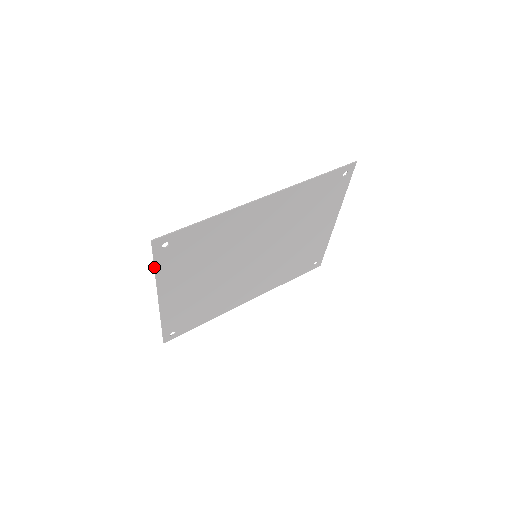
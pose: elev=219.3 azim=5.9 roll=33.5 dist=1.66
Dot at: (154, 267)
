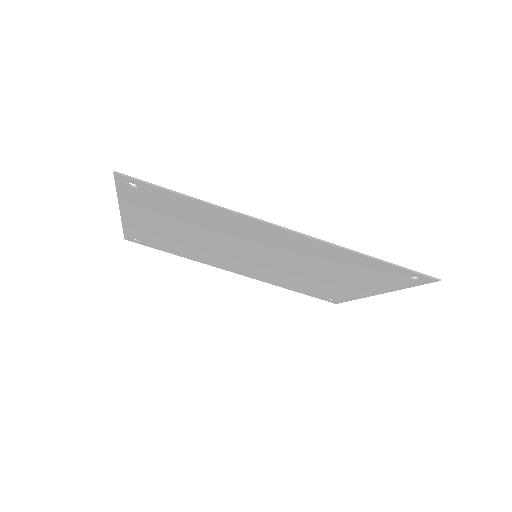
Dot at: (117, 191)
